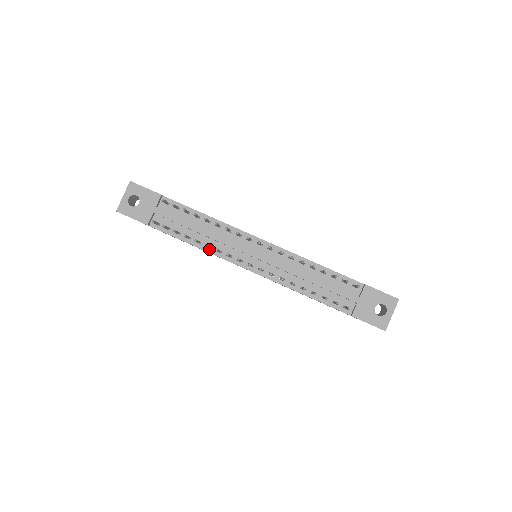
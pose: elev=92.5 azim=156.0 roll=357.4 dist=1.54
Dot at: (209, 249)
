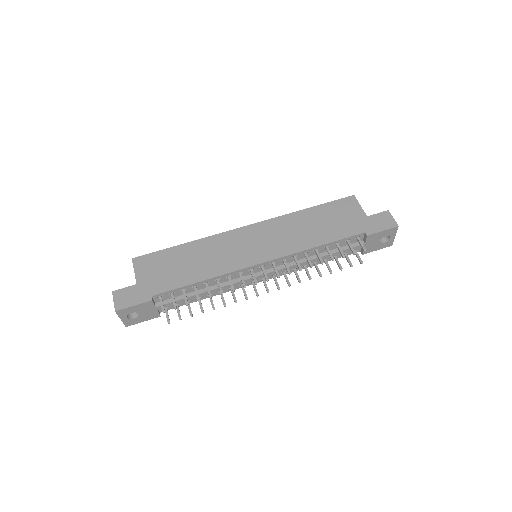
Dot at: occluded
